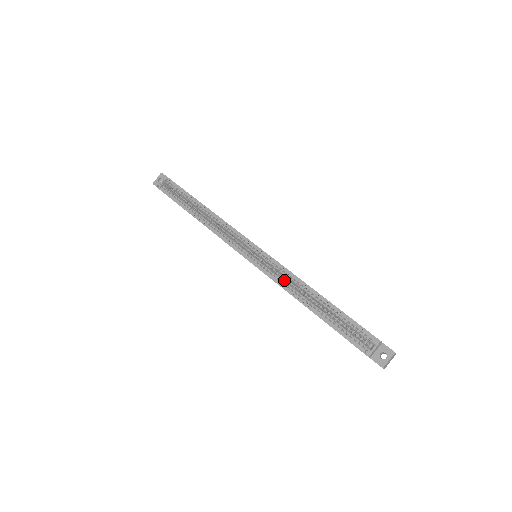
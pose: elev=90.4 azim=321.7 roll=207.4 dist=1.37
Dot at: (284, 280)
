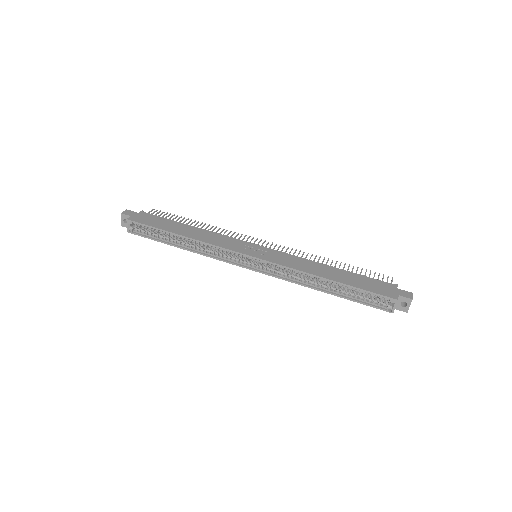
Dot at: (293, 275)
